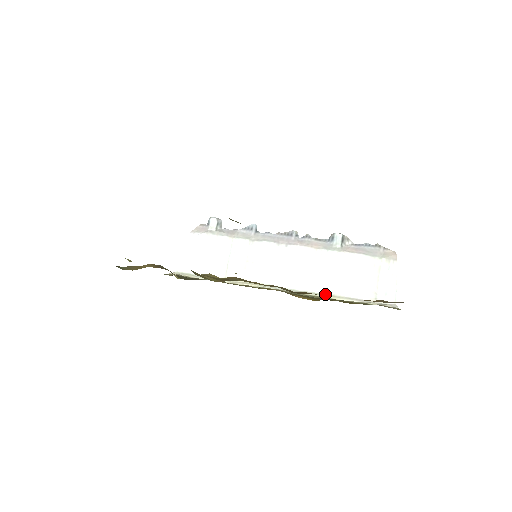
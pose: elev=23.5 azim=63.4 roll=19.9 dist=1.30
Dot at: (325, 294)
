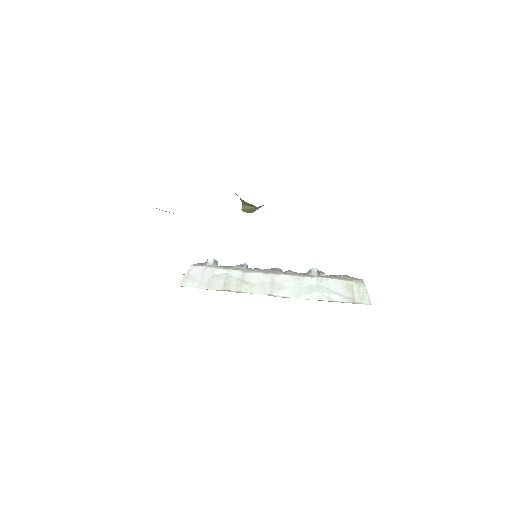
Dot at: occluded
